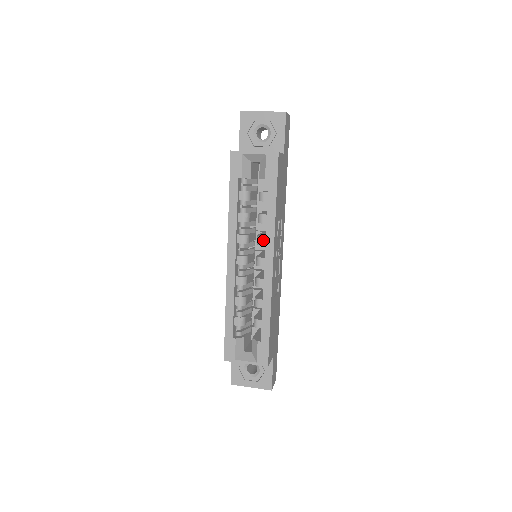
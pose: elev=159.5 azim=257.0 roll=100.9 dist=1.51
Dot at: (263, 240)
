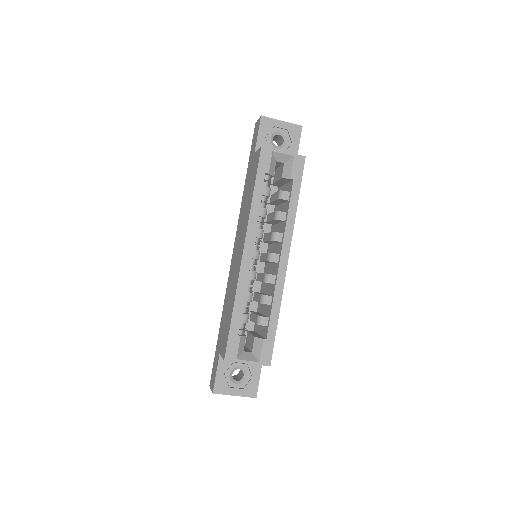
Dot at: (279, 236)
